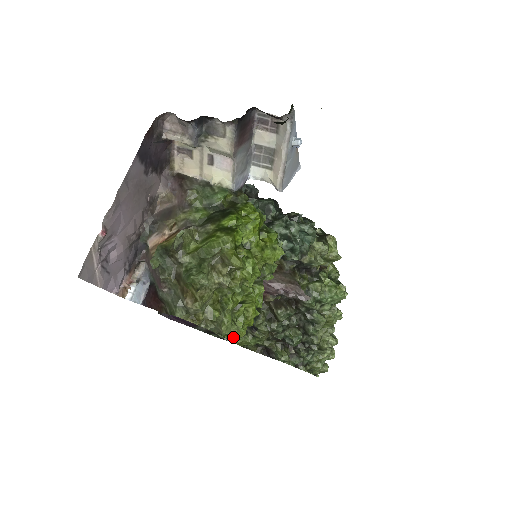
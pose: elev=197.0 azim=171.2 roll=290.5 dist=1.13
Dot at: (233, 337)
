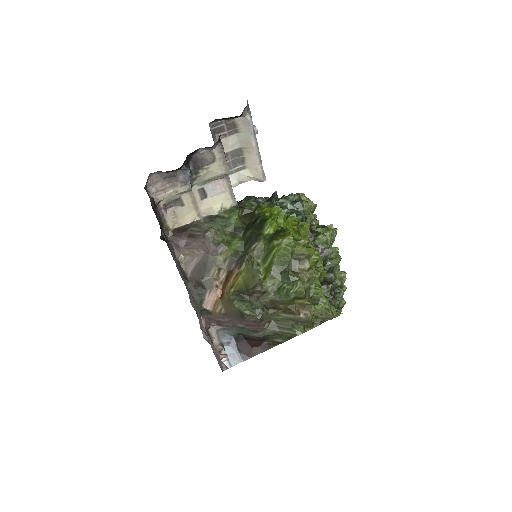
Dot at: (335, 316)
